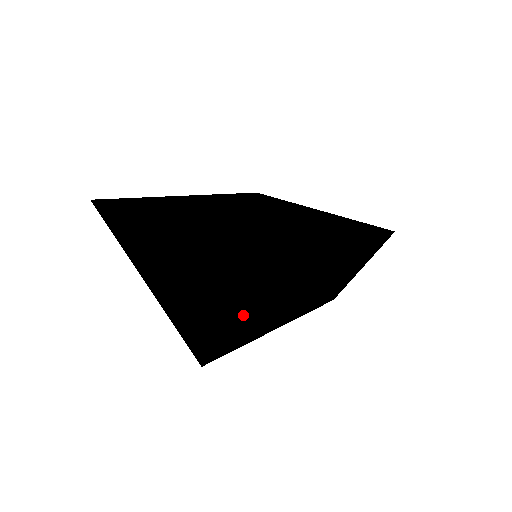
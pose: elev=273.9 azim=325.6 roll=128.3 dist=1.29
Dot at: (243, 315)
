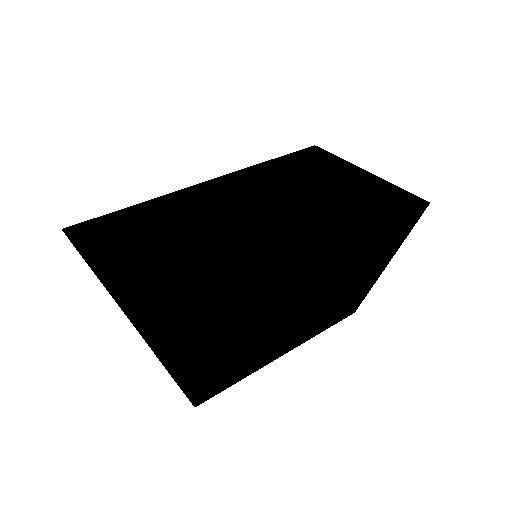
Dot at: (220, 272)
